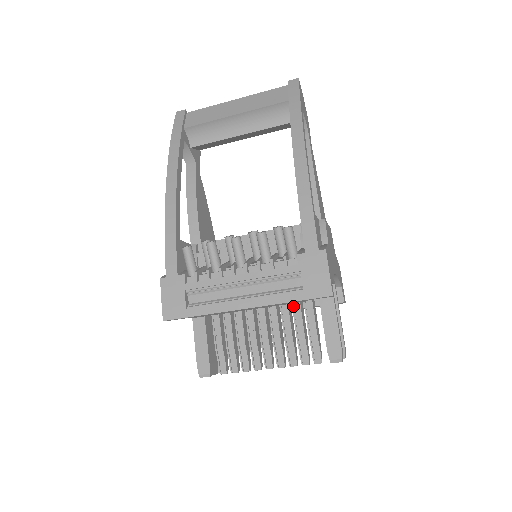
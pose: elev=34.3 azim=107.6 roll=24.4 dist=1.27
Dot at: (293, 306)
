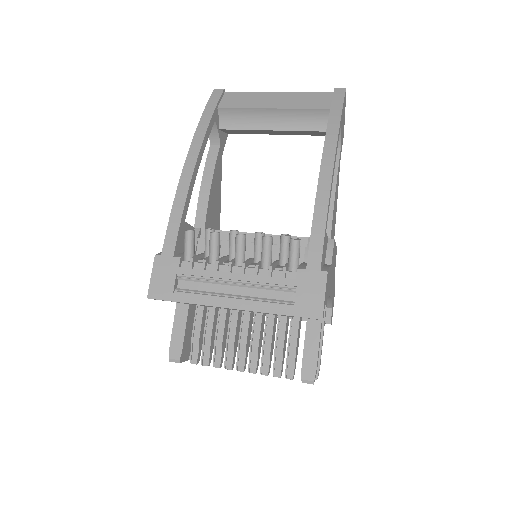
Dot at: (280, 316)
